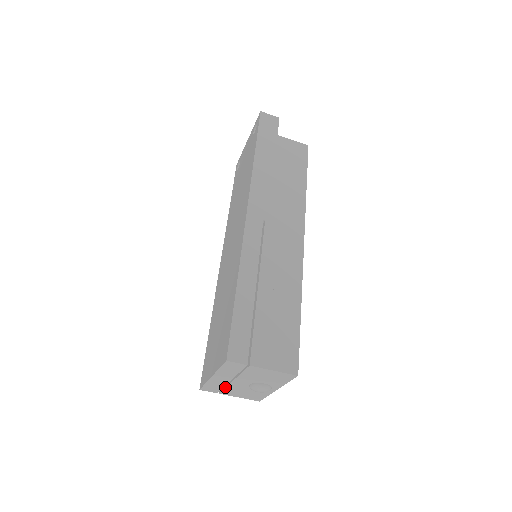
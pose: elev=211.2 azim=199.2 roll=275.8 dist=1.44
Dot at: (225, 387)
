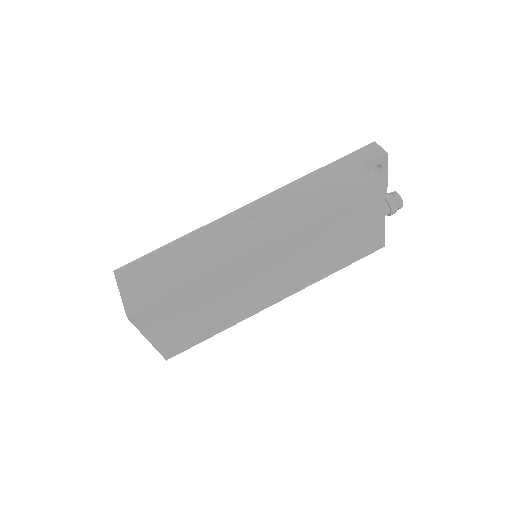
Dot at: occluded
